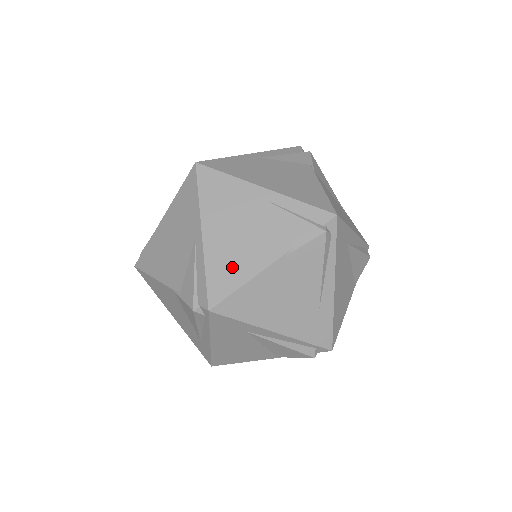
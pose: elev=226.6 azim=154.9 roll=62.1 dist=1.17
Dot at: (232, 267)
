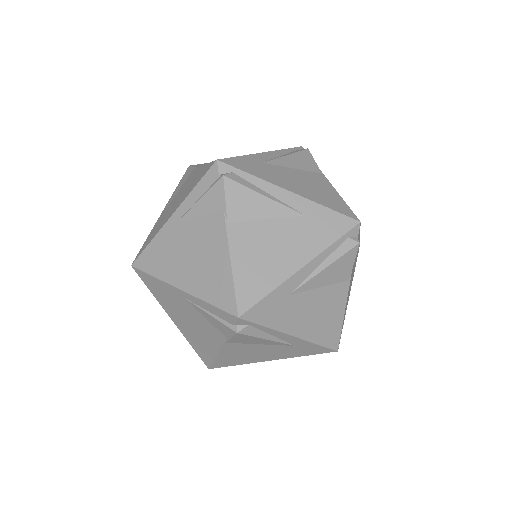
Dot at: (201, 345)
